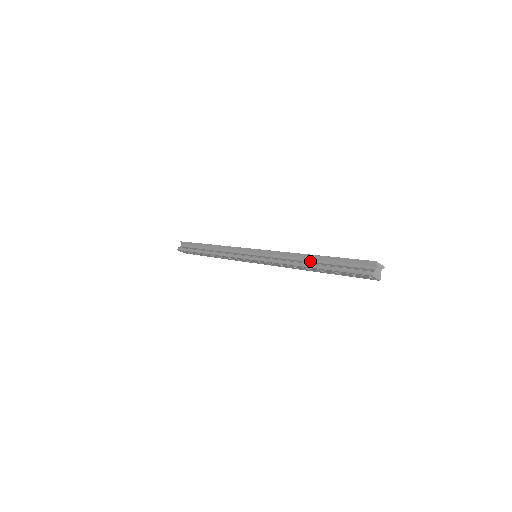
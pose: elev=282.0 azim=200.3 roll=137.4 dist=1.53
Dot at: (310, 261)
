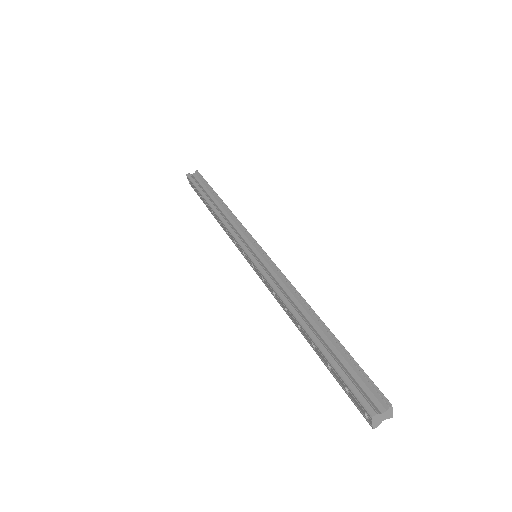
Dot at: (310, 321)
